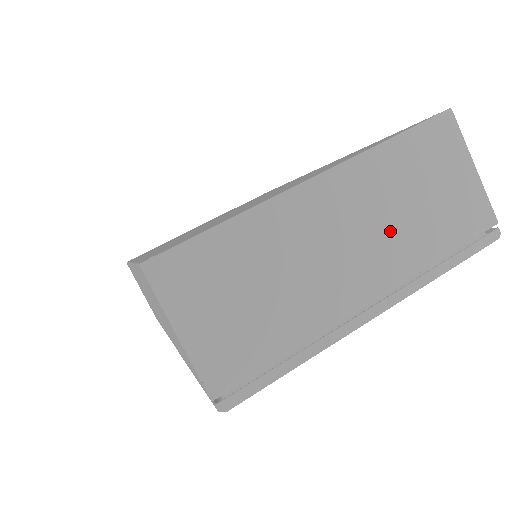
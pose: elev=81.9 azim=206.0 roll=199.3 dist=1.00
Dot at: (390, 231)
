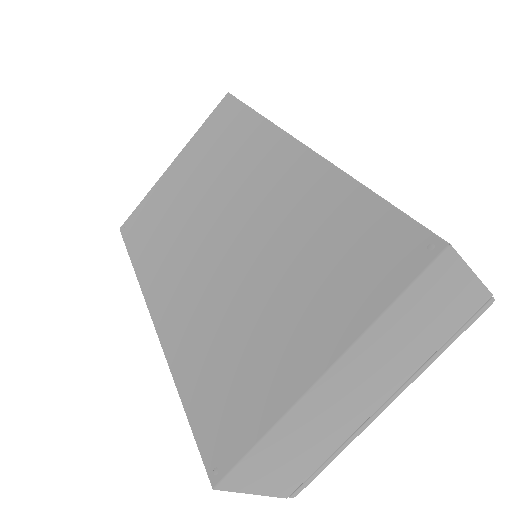
Dot at: (395, 361)
